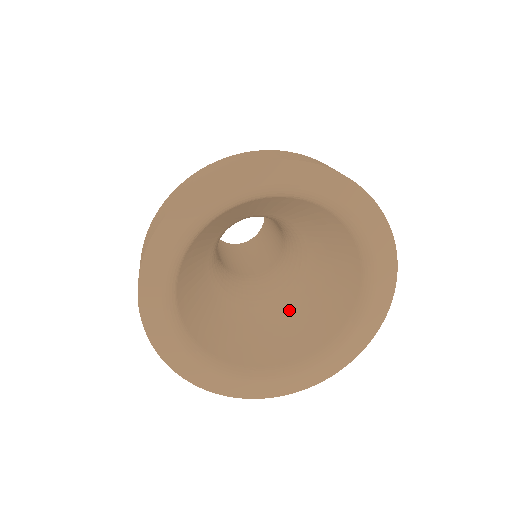
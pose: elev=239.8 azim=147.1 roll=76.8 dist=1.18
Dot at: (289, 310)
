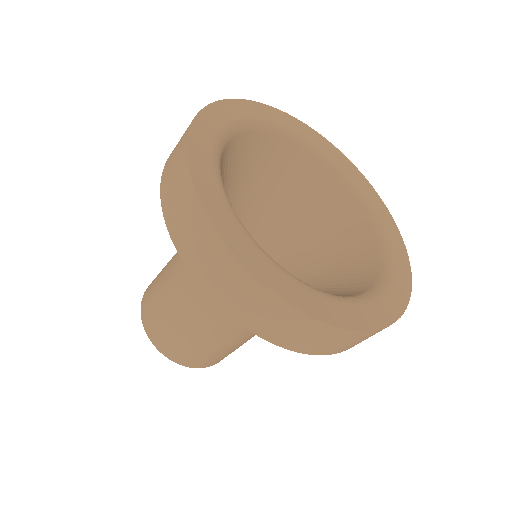
Dot at: (317, 287)
